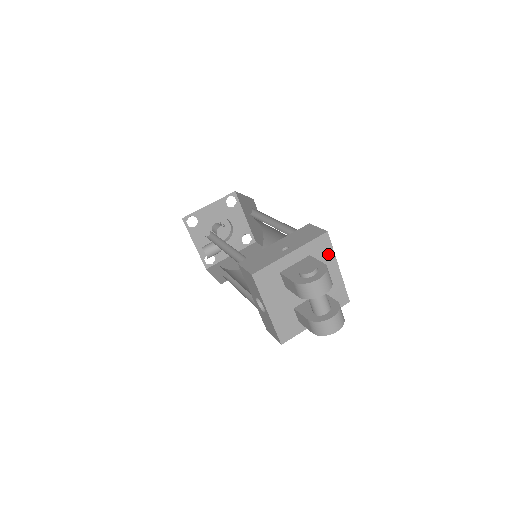
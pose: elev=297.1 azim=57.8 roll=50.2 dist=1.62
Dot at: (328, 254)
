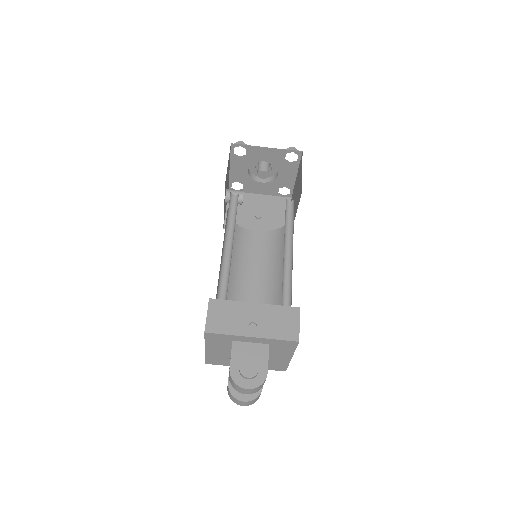
Dot at: (288, 349)
